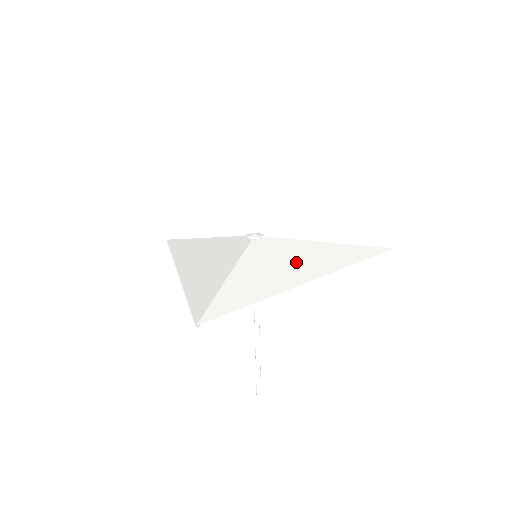
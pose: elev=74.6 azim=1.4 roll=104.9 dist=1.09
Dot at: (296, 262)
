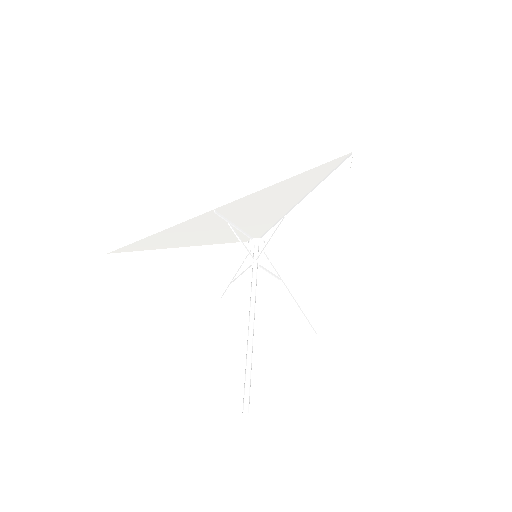
Dot at: (305, 256)
